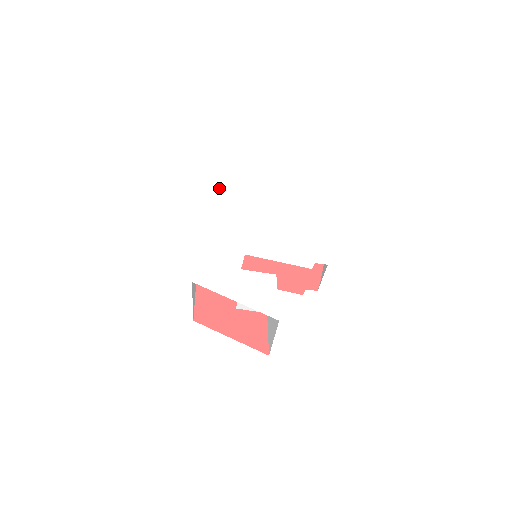
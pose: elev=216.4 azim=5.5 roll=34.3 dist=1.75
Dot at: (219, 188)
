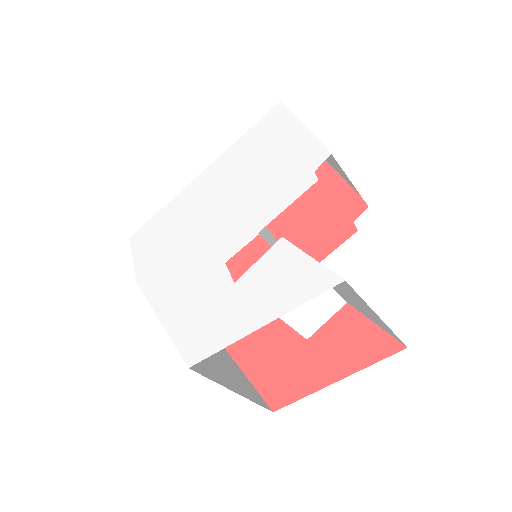
Dot at: (143, 239)
